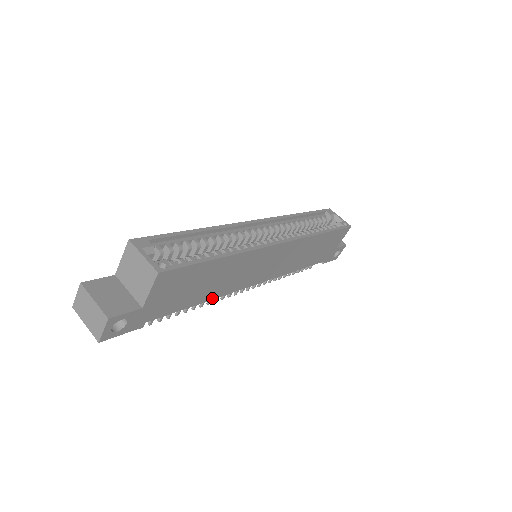
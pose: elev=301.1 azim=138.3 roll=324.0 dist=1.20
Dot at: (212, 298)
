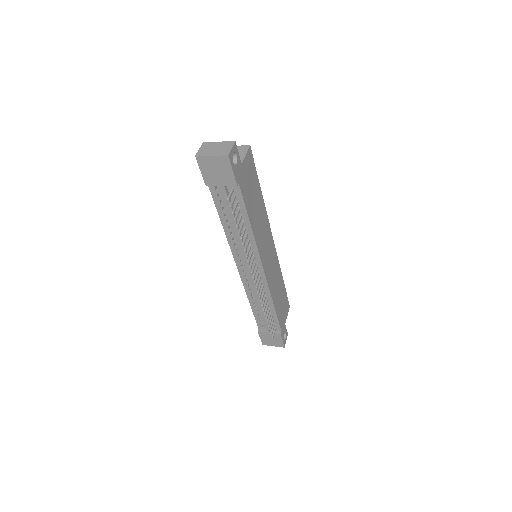
Dot at: (253, 232)
